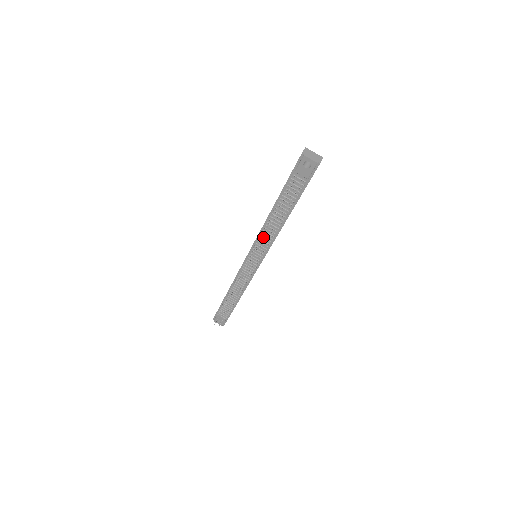
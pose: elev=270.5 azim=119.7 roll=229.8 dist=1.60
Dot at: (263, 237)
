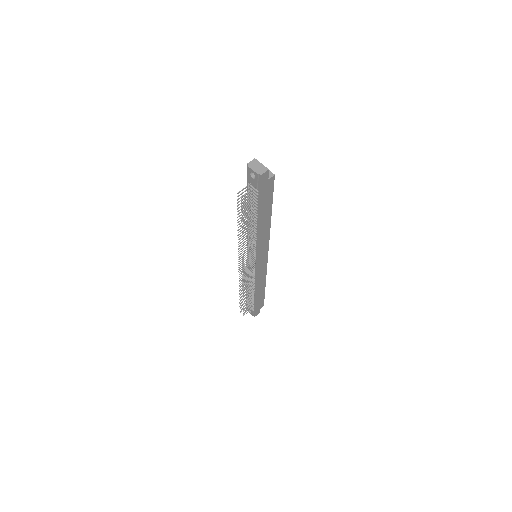
Dot at: (249, 239)
